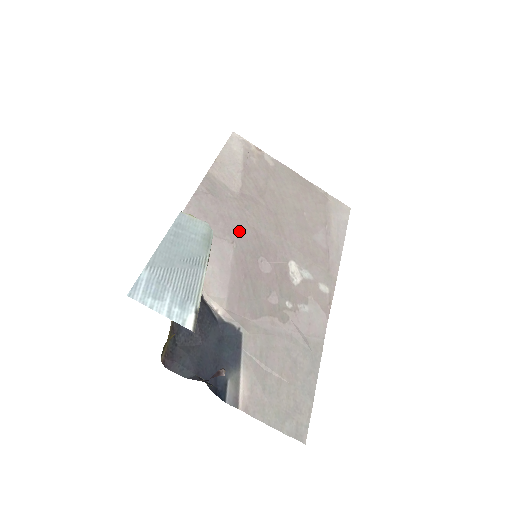
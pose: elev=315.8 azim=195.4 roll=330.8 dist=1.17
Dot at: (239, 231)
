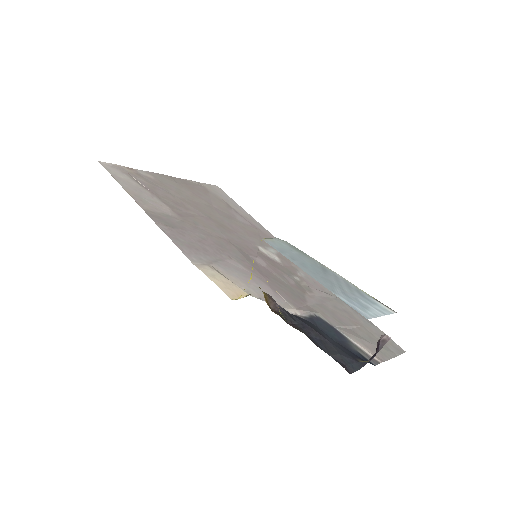
Dot at: (220, 246)
